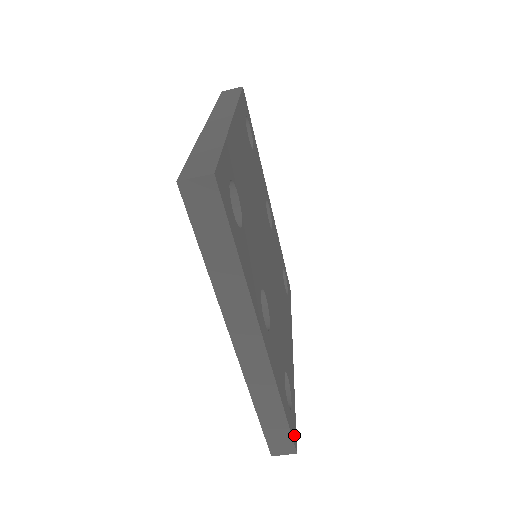
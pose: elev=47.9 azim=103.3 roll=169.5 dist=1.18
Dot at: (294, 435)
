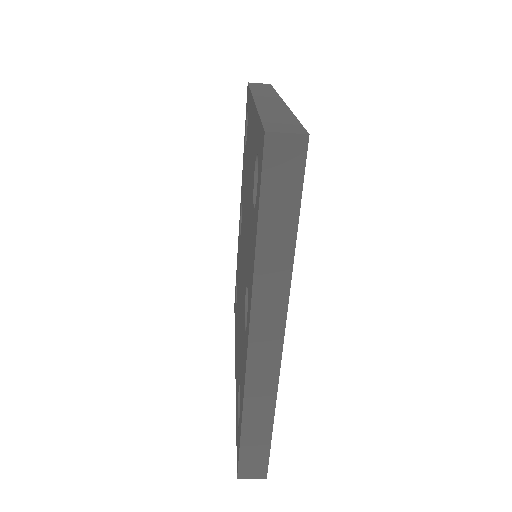
Dot at: occluded
